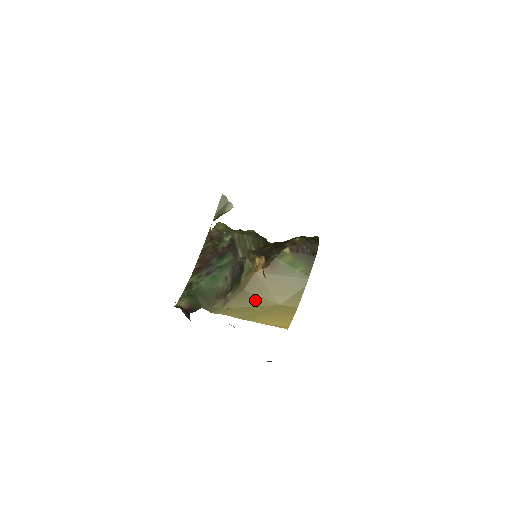
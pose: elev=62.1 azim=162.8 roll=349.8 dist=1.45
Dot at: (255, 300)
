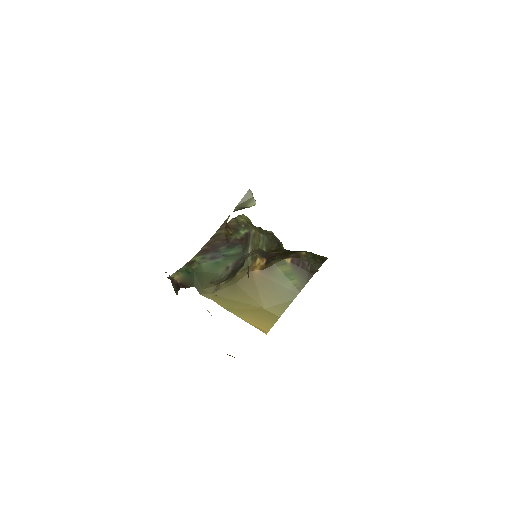
Dot at: (243, 296)
